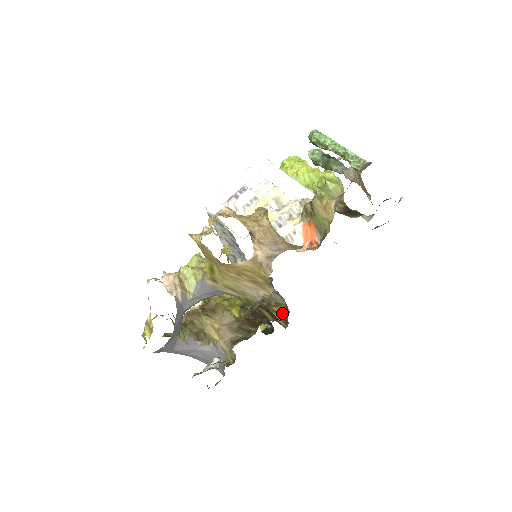
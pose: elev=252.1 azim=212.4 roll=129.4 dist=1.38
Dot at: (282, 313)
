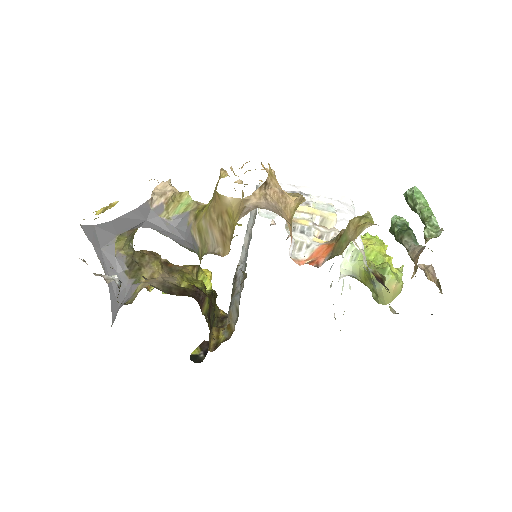
Dot at: (223, 337)
